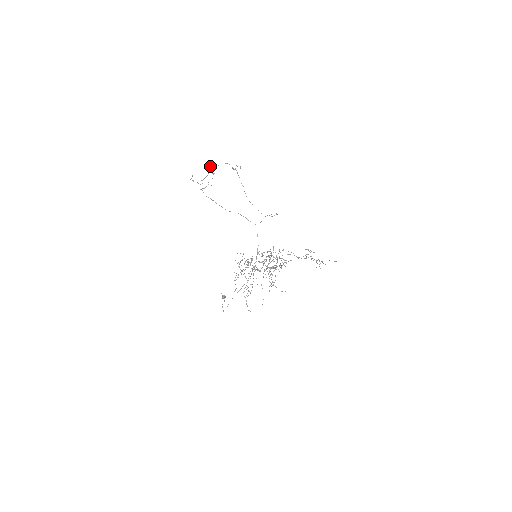
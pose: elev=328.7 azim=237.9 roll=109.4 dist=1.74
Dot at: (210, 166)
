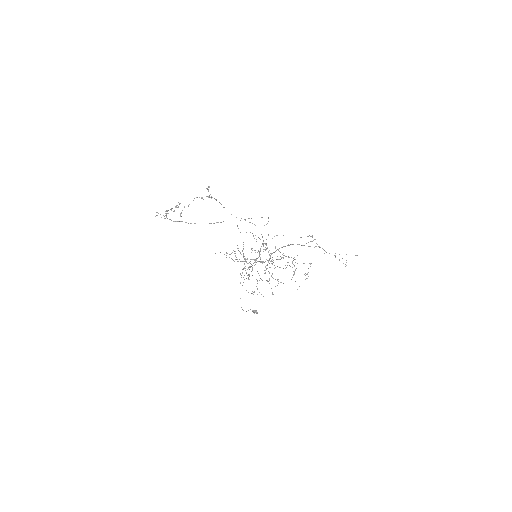
Dot at: occluded
